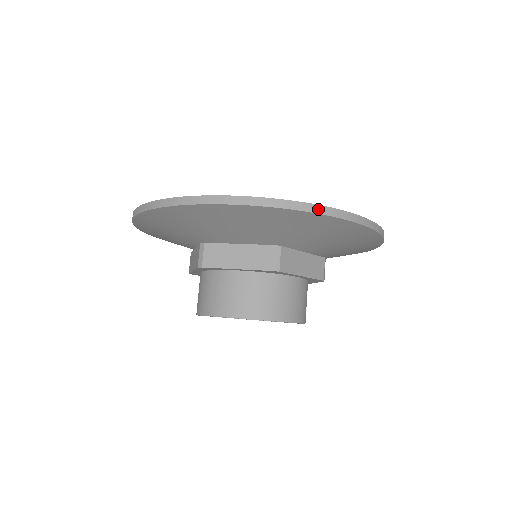
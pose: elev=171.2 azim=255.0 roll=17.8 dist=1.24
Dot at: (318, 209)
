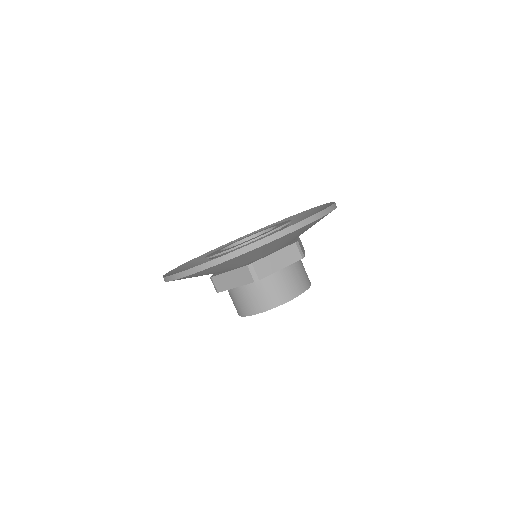
Dot at: (246, 249)
